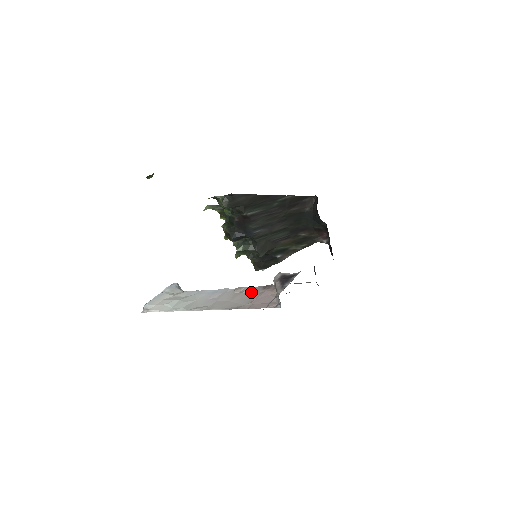
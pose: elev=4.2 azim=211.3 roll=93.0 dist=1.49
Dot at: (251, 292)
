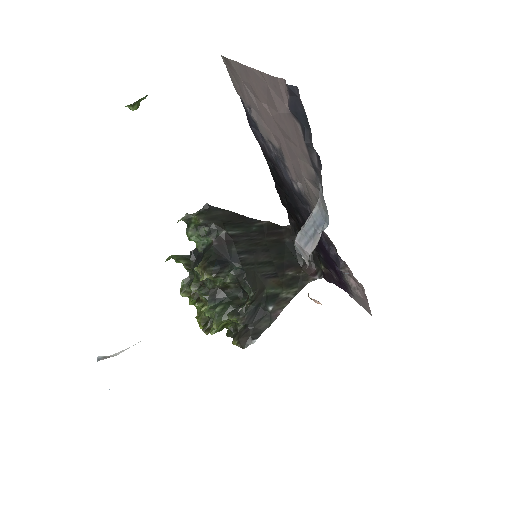
Dot at: occluded
